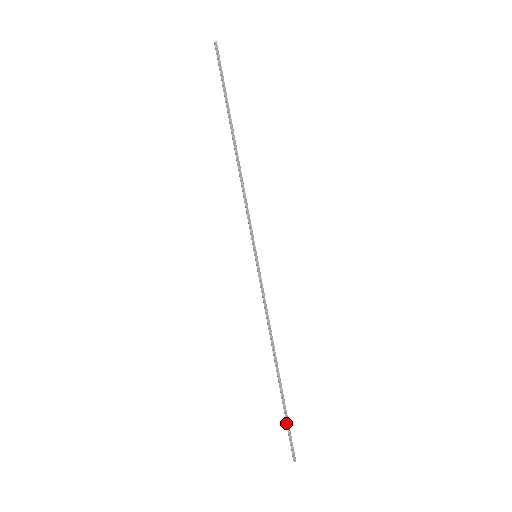
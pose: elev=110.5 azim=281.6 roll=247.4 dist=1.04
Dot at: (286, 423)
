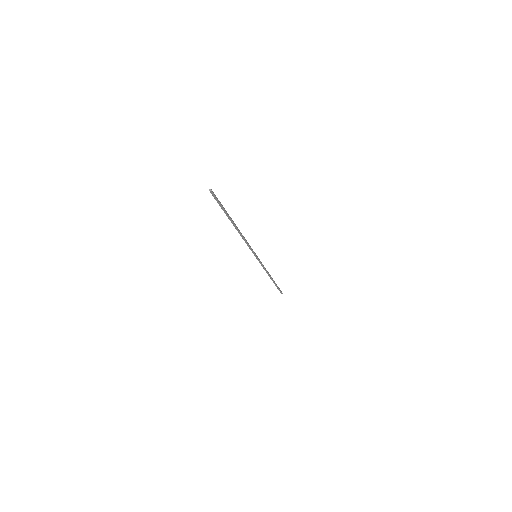
Dot at: (277, 288)
